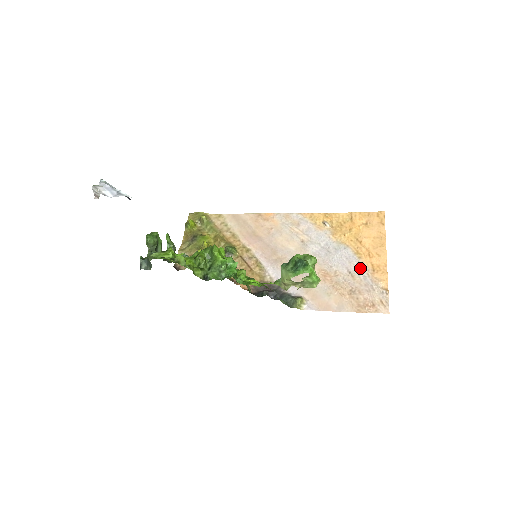
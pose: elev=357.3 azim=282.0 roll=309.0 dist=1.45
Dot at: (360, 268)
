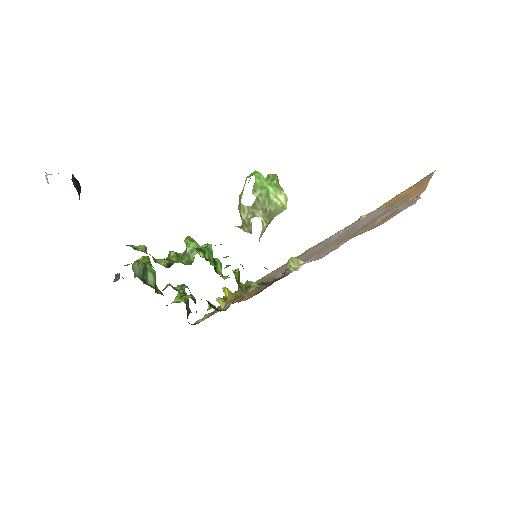
Dot at: (388, 209)
